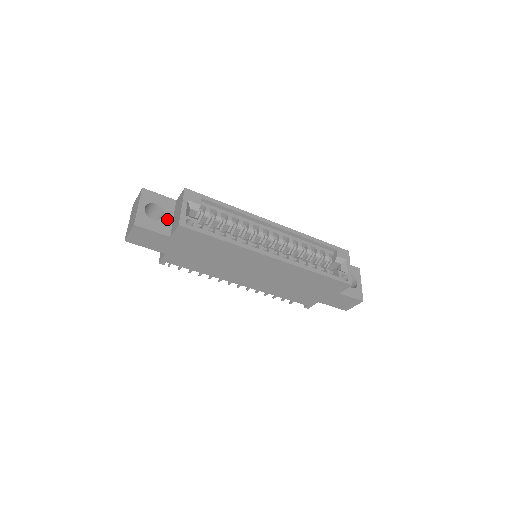
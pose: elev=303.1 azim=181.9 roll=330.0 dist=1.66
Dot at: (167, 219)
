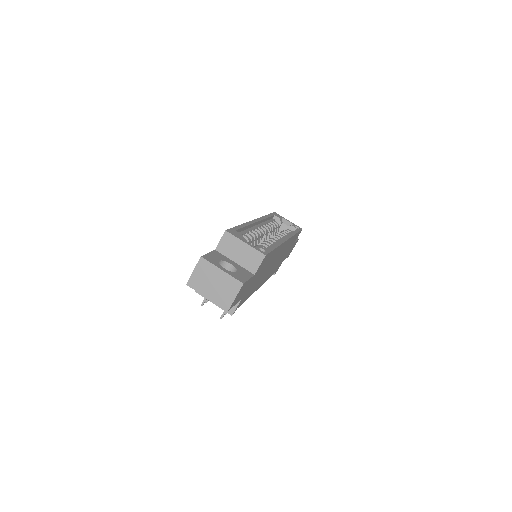
Dot at: (236, 265)
